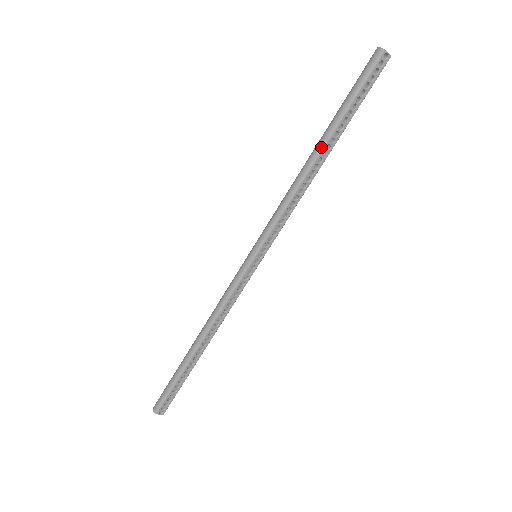
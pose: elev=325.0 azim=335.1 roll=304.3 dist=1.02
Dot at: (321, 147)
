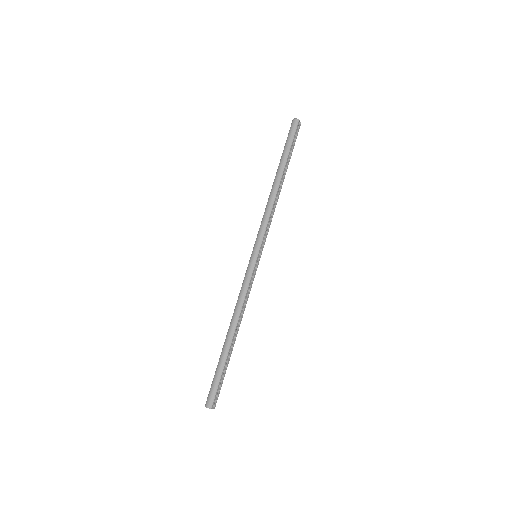
Dot at: (280, 176)
